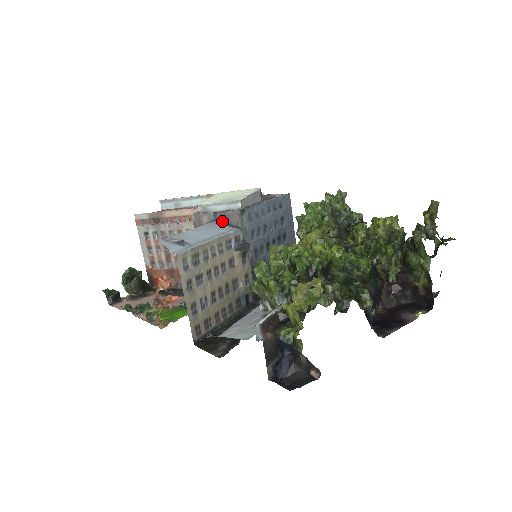
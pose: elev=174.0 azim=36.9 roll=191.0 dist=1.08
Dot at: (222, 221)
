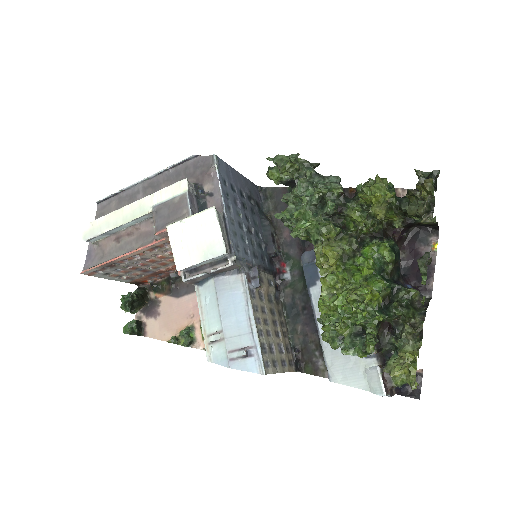
Dot at: (220, 273)
